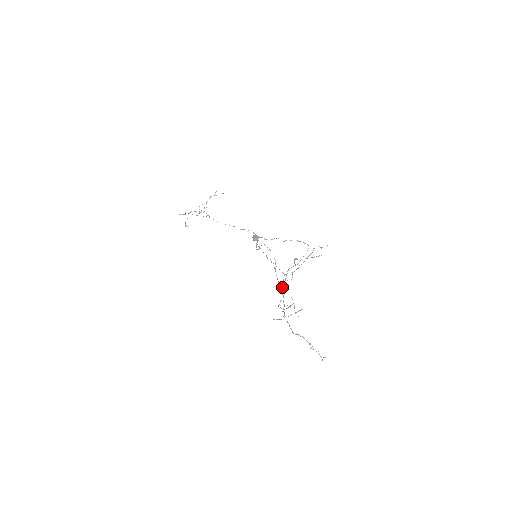
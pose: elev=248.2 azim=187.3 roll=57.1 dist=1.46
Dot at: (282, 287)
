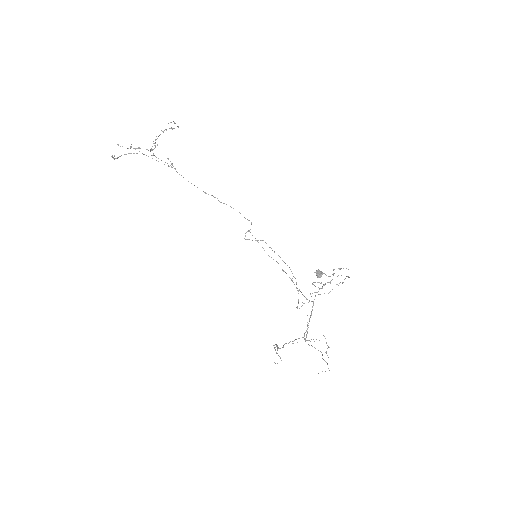
Dot at: occluded
